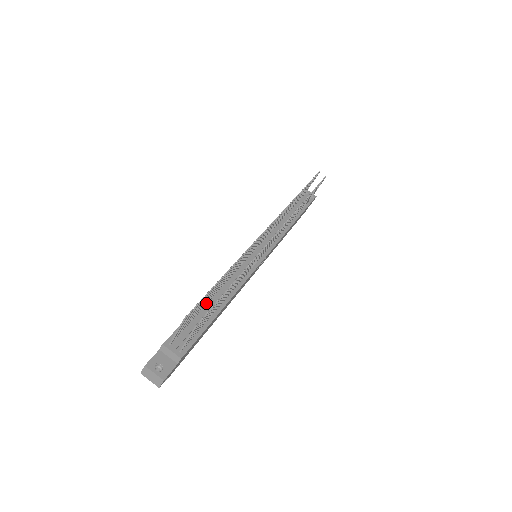
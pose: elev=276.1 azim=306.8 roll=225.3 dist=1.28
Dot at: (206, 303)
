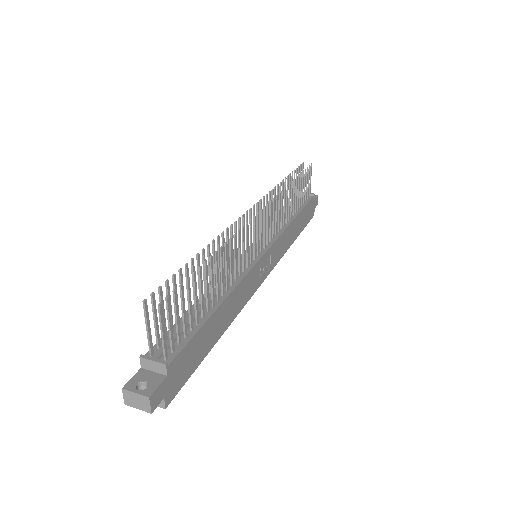
Dot at: (194, 306)
